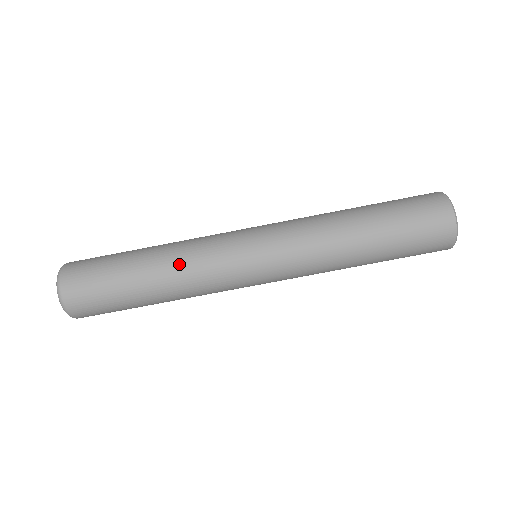
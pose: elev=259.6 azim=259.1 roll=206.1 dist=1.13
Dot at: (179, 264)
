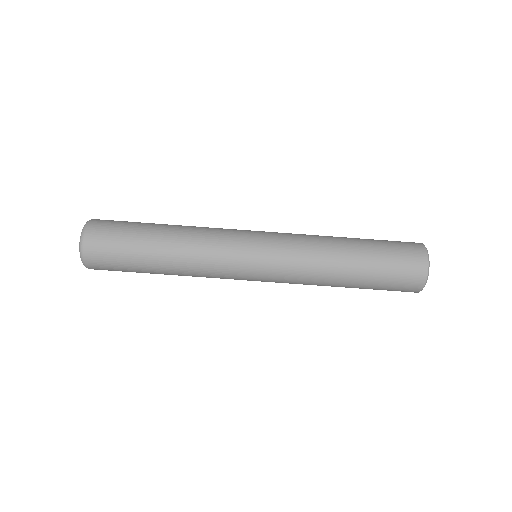
Dot at: (190, 256)
